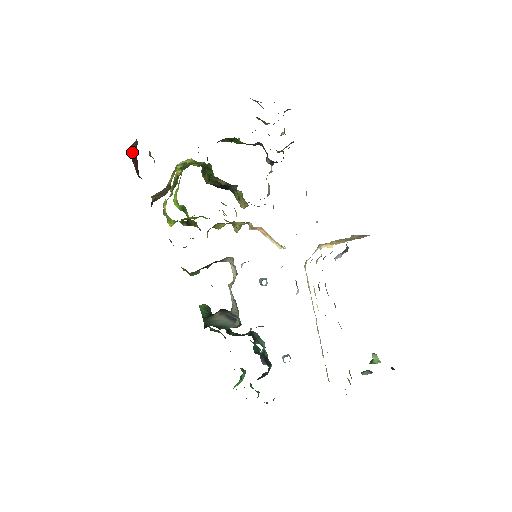
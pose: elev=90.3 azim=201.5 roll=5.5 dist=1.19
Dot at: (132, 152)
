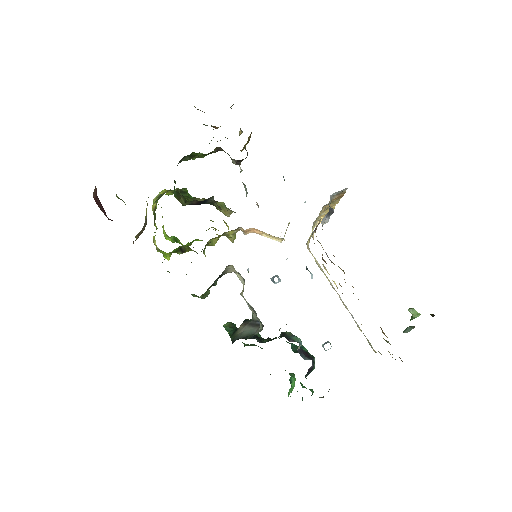
Dot at: (96, 200)
